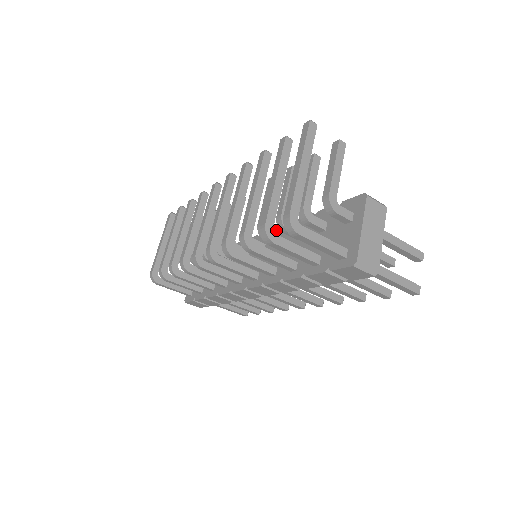
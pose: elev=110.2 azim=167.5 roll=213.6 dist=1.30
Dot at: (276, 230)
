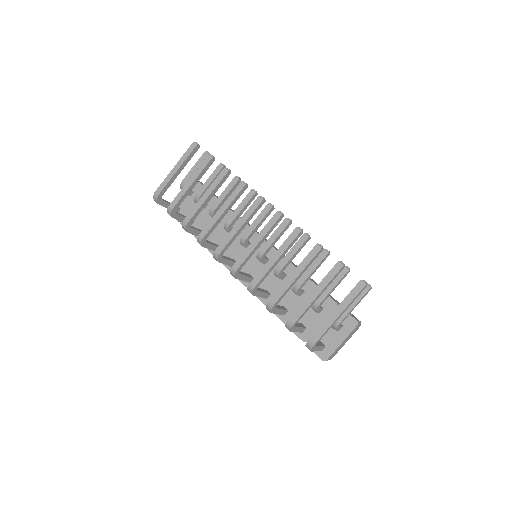
Dot at: occluded
